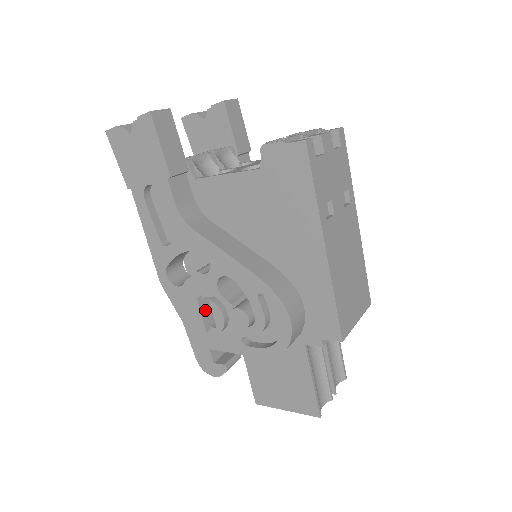
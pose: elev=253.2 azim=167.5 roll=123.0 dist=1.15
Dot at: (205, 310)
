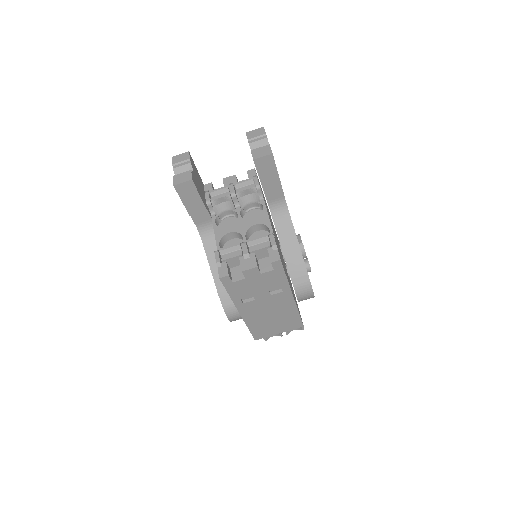
Dot at: occluded
